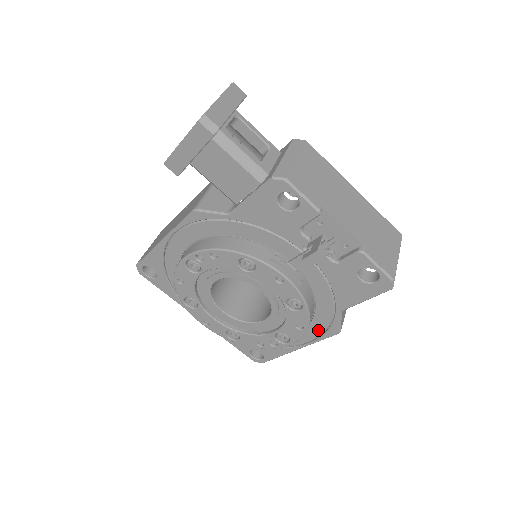
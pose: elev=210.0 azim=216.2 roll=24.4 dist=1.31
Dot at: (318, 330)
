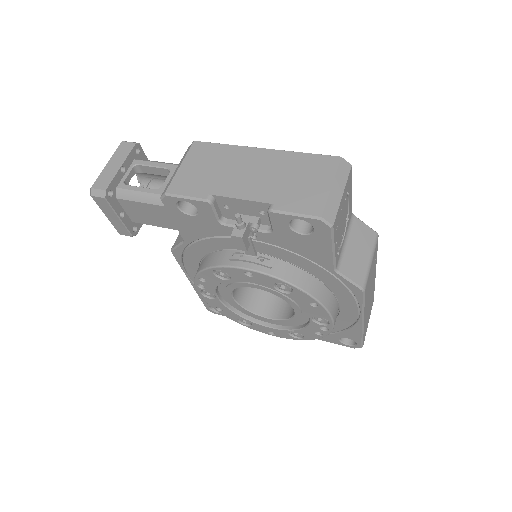
Dot at: (347, 297)
